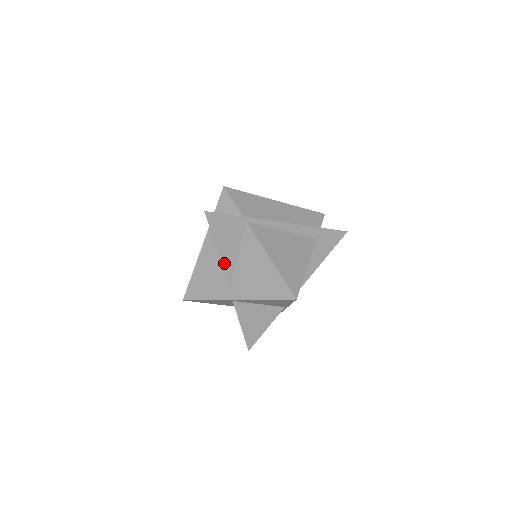
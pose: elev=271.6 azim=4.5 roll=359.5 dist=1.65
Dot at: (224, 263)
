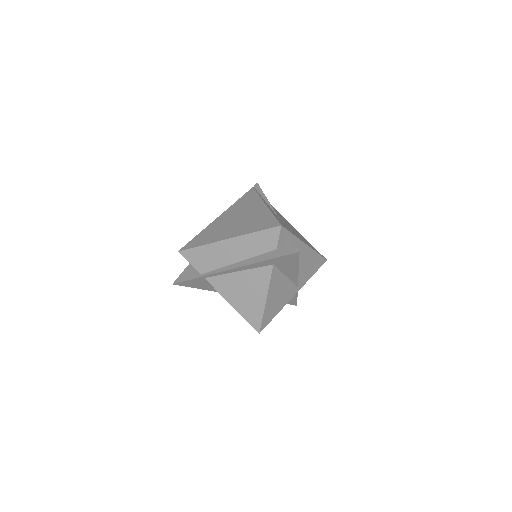
Dot at: occluded
